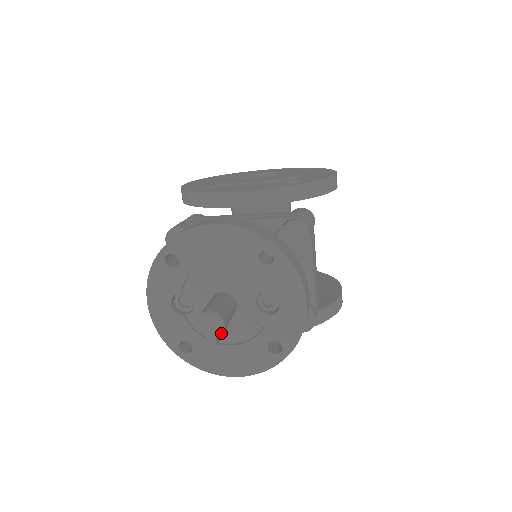
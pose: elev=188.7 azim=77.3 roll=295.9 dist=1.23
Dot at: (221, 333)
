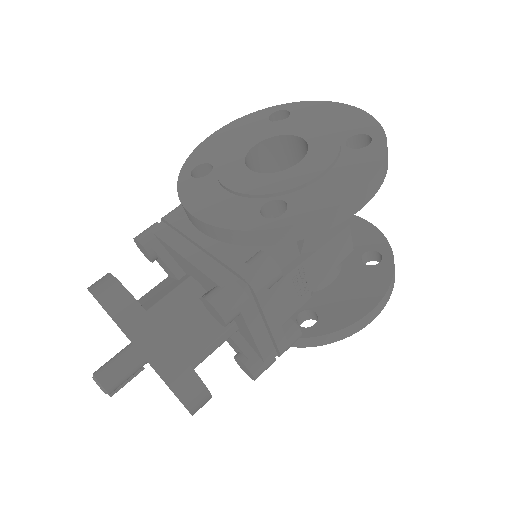
Dot at: (109, 393)
